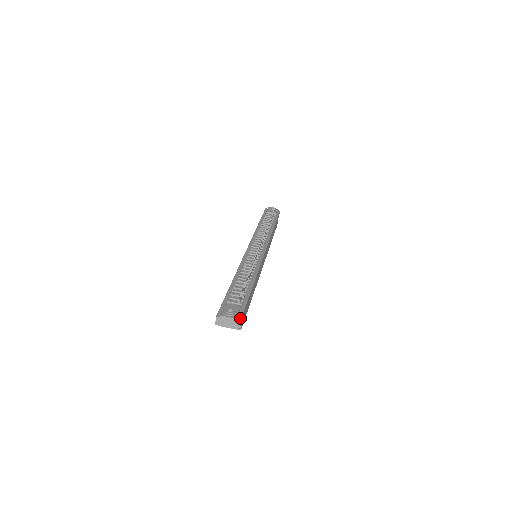
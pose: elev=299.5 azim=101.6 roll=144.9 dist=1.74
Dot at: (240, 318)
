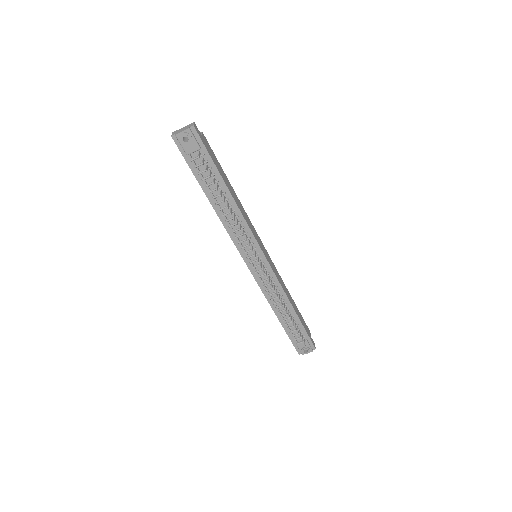
Dot at: (314, 347)
